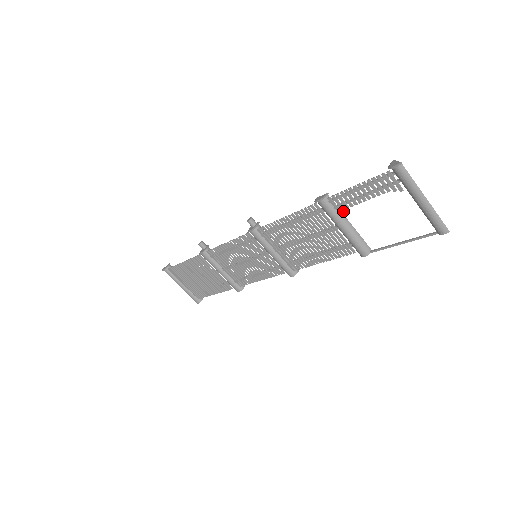
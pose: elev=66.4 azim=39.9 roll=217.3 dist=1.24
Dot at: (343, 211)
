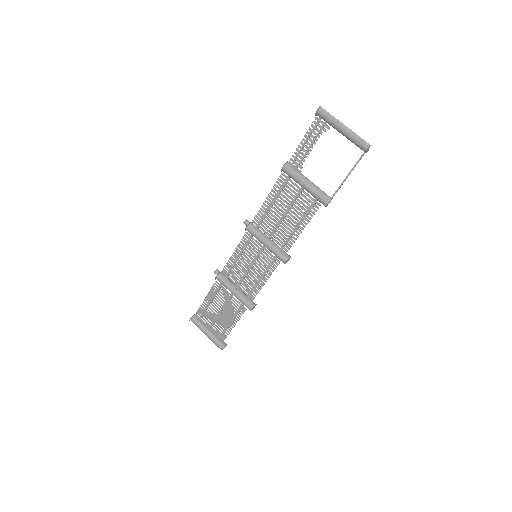
Dot at: occluded
